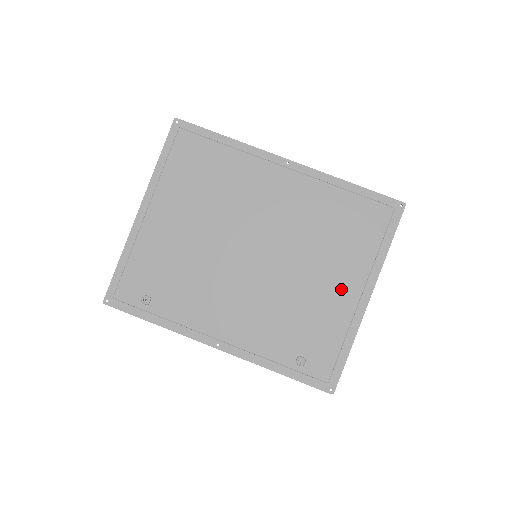
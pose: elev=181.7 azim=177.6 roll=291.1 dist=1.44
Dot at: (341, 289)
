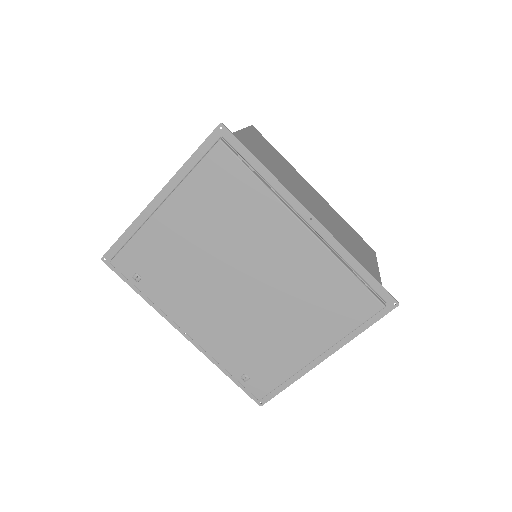
Dot at: (303, 345)
